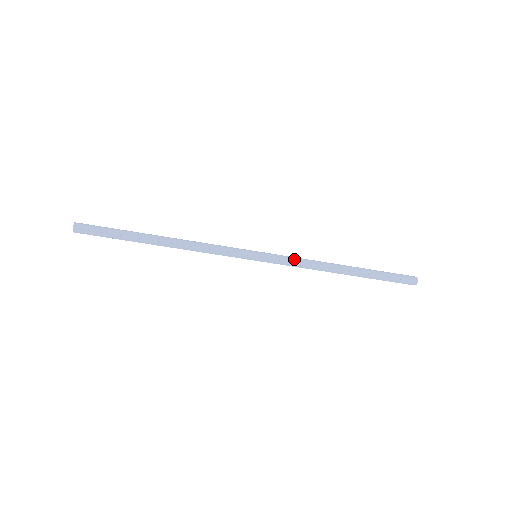
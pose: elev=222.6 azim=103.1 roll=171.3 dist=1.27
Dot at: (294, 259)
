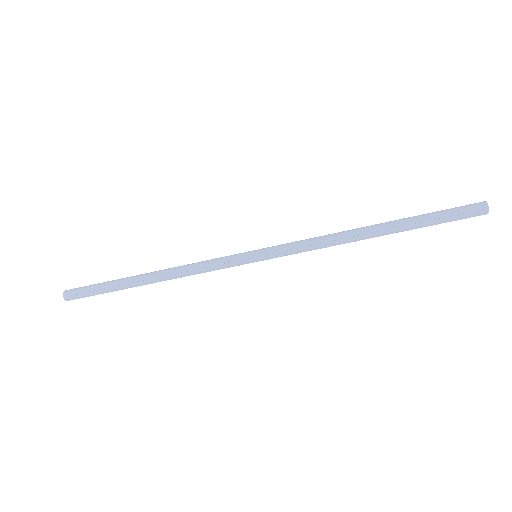
Dot at: (301, 243)
